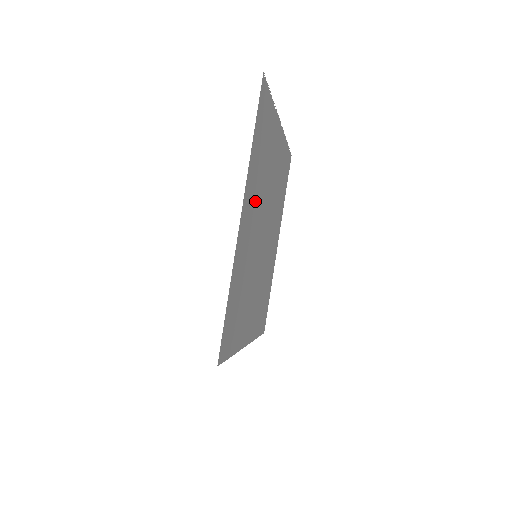
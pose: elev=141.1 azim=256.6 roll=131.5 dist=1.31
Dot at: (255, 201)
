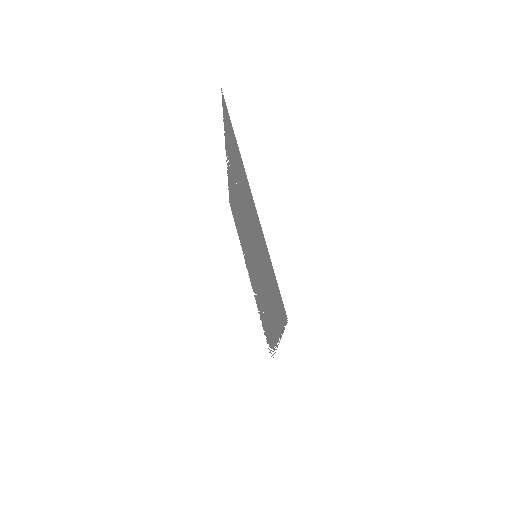
Dot at: (245, 197)
